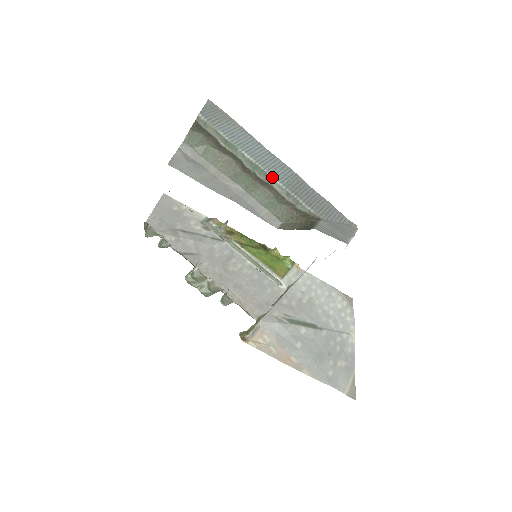
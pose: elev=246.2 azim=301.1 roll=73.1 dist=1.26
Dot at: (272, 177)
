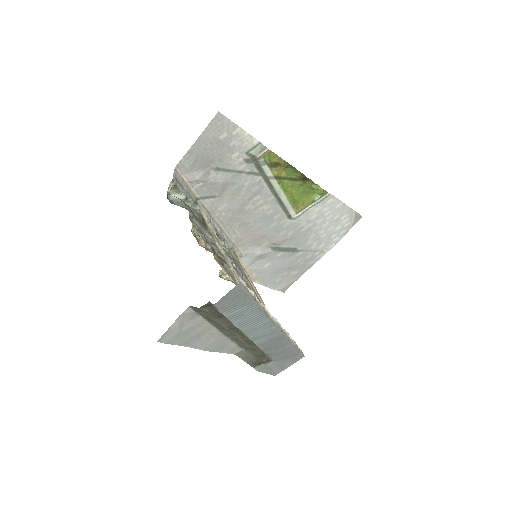
Dot at: (253, 341)
